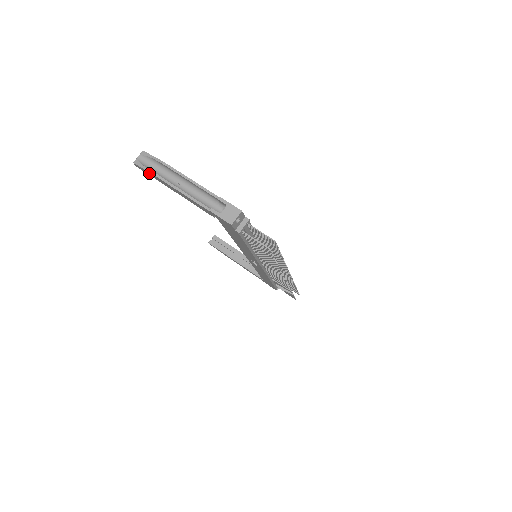
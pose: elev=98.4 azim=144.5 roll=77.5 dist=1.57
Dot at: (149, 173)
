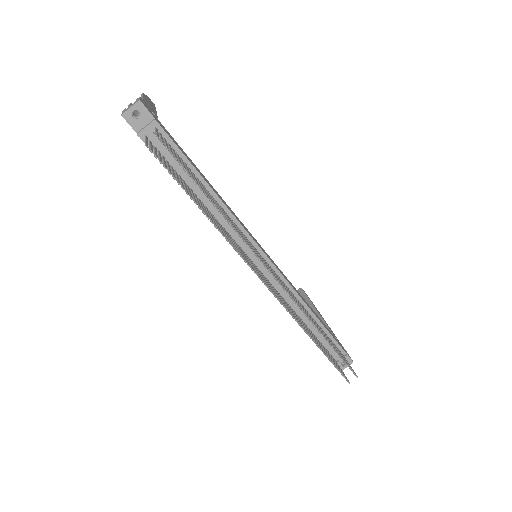
Dot at: occluded
